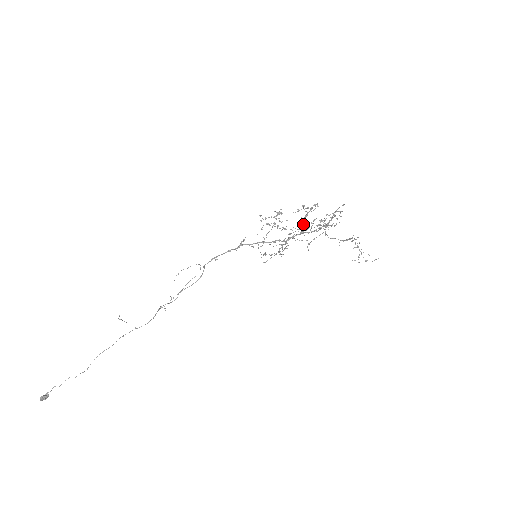
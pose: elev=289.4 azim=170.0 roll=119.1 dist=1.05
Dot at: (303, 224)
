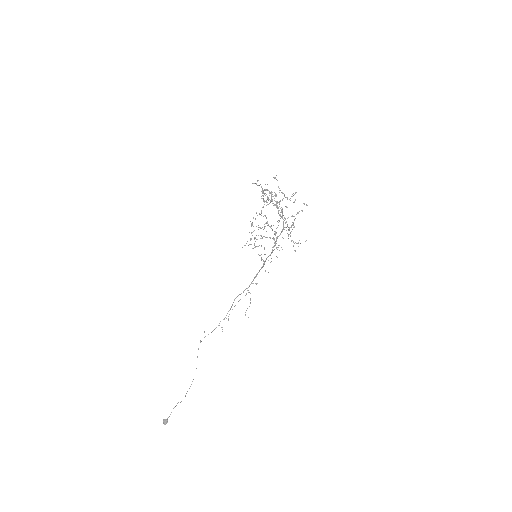
Dot at: (286, 221)
